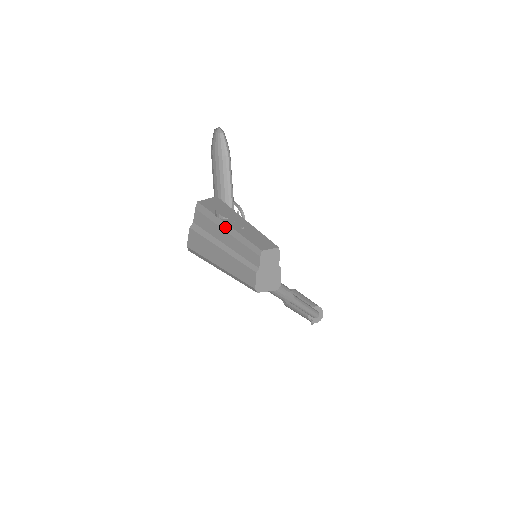
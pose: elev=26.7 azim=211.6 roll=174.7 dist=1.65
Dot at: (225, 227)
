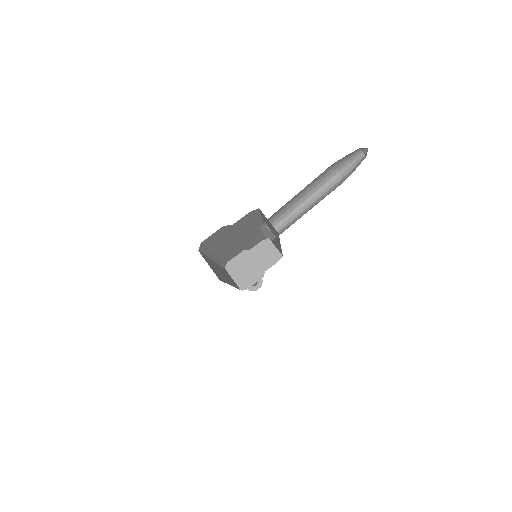
Dot at: (259, 224)
